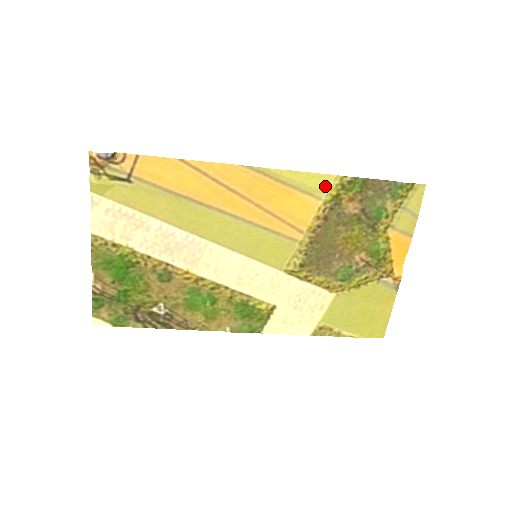
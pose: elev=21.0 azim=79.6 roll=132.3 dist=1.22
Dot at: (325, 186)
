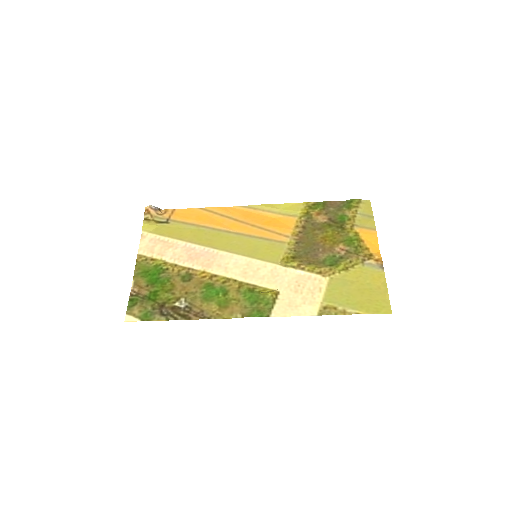
Dot at: (297, 209)
